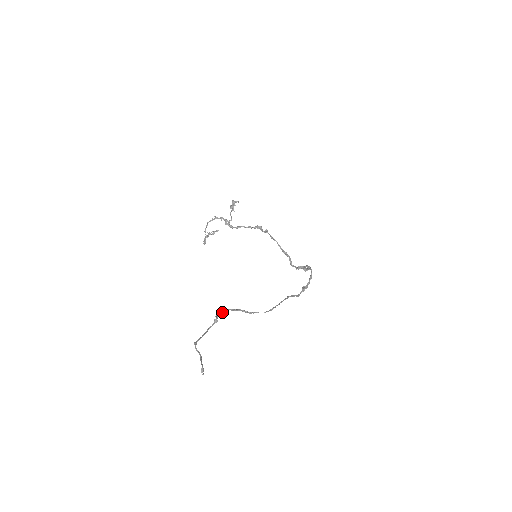
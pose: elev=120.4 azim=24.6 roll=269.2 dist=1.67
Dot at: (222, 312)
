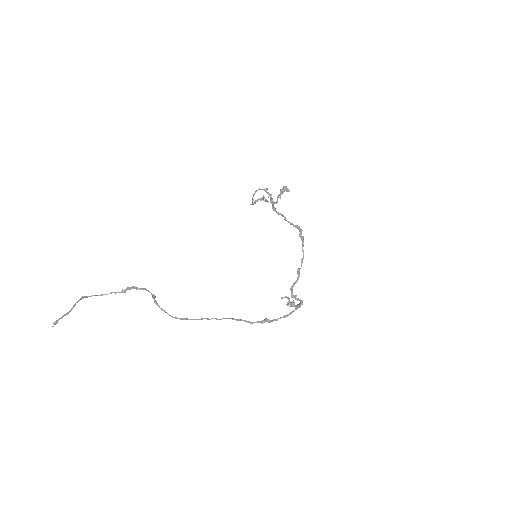
Dot at: (137, 288)
